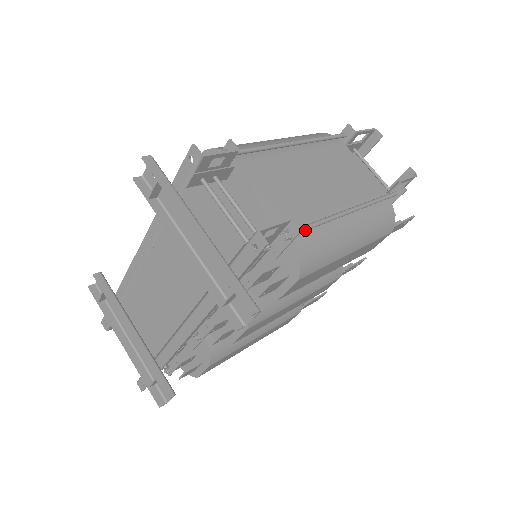
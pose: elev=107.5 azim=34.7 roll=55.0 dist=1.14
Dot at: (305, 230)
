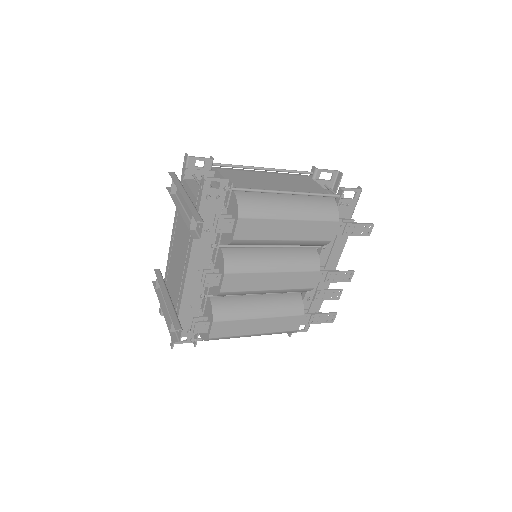
Dot at: (243, 190)
